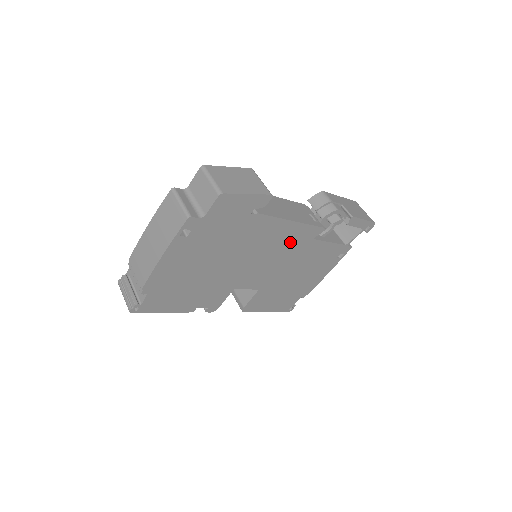
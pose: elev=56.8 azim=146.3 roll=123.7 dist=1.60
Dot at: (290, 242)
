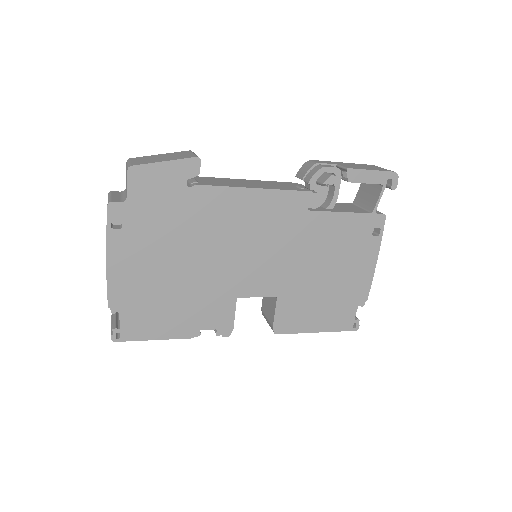
Dot at: (274, 220)
